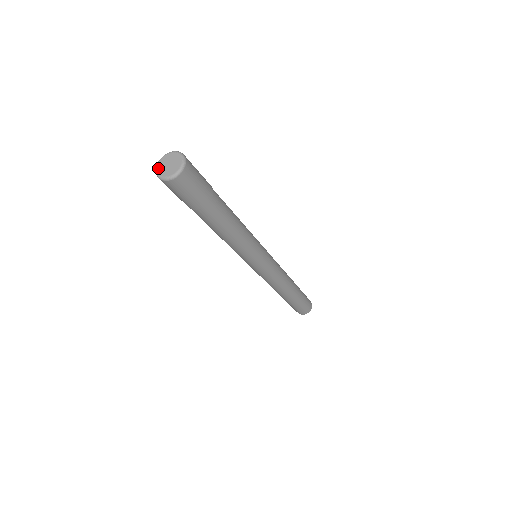
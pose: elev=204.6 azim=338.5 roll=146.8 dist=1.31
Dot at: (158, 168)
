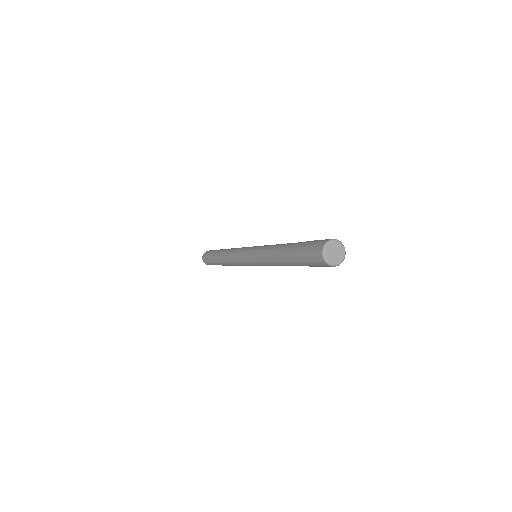
Dot at: (327, 257)
